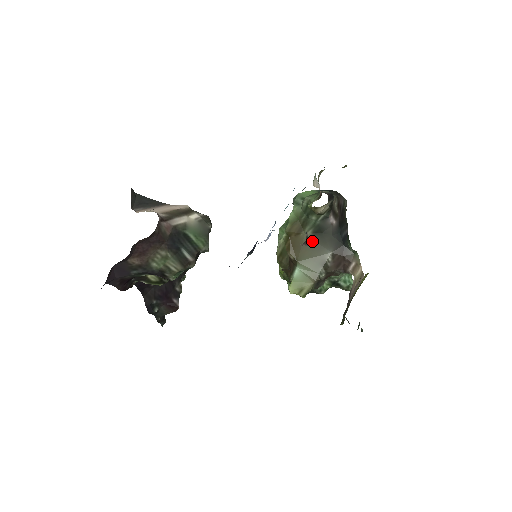
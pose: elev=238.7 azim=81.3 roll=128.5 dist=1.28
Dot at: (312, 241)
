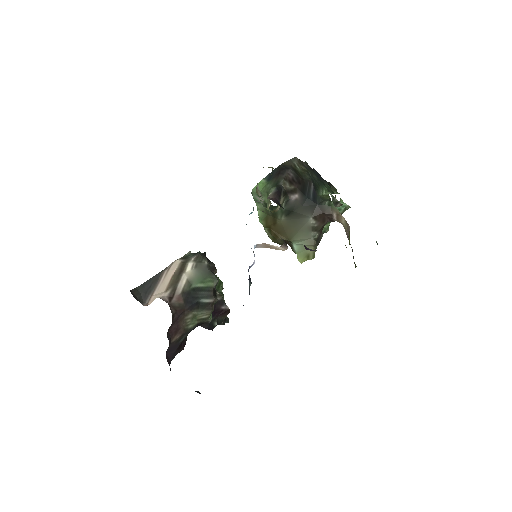
Dot at: (290, 221)
